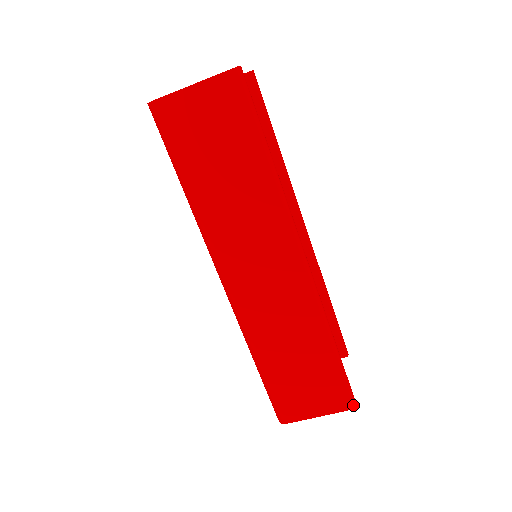
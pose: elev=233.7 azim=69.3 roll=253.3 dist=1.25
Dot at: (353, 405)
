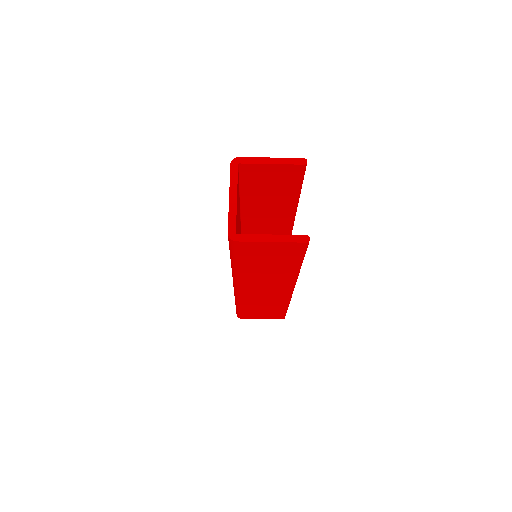
Dot at: occluded
